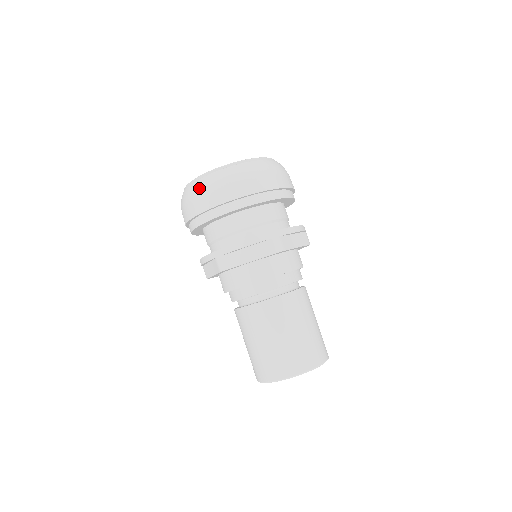
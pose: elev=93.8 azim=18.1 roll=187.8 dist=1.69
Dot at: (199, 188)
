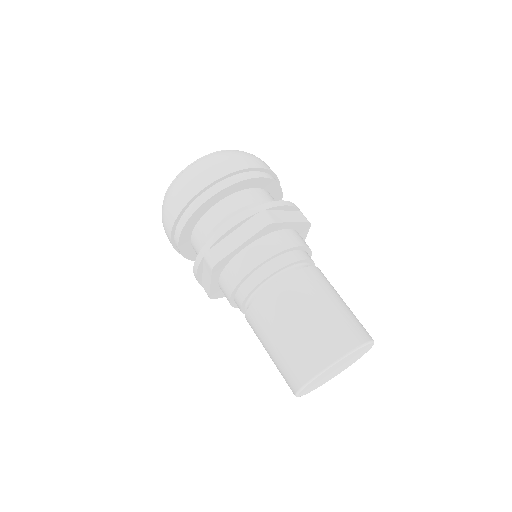
Dot at: (224, 155)
